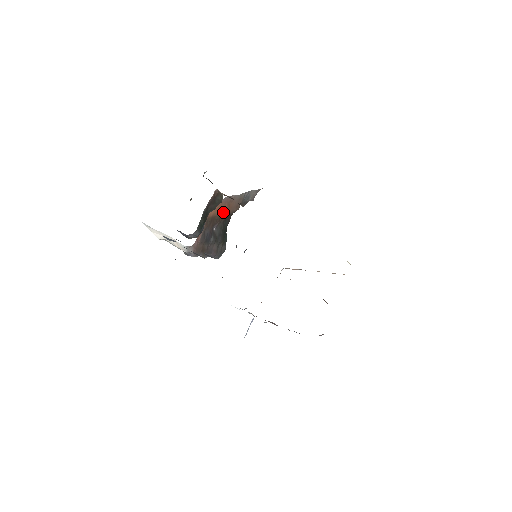
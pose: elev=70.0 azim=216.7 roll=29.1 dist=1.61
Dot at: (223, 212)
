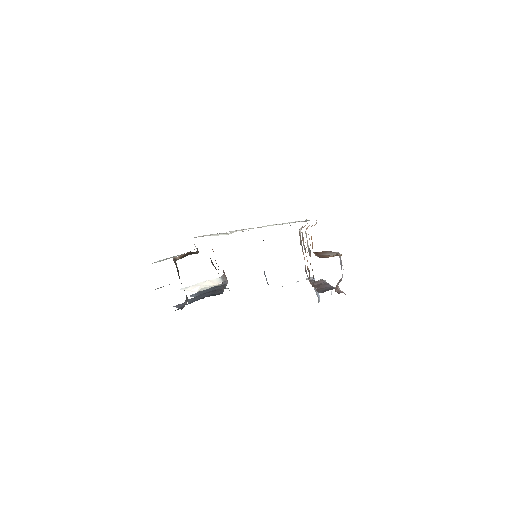
Dot at: occluded
